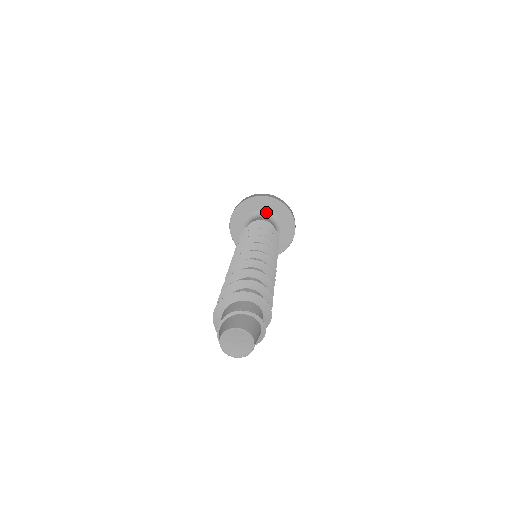
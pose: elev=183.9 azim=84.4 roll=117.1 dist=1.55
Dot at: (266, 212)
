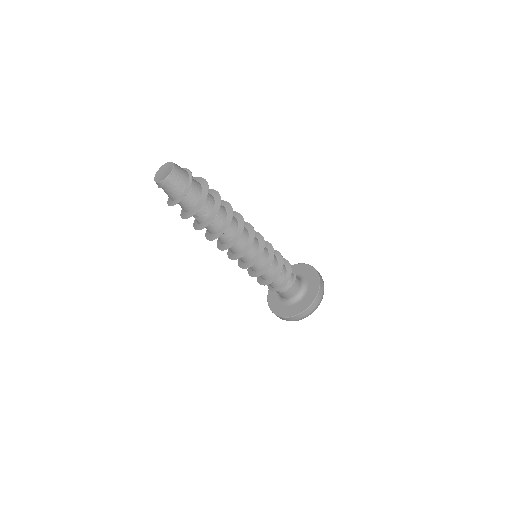
Dot at: (299, 275)
